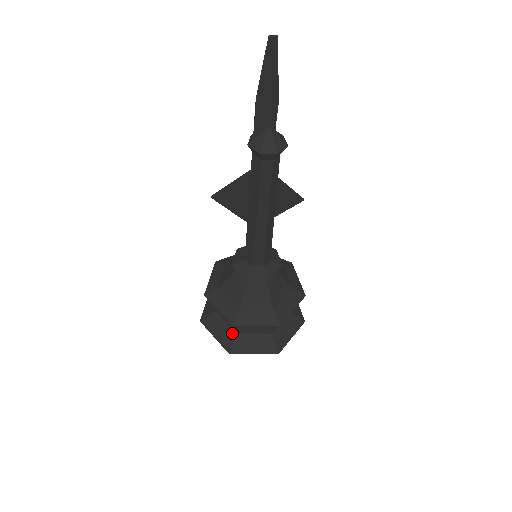
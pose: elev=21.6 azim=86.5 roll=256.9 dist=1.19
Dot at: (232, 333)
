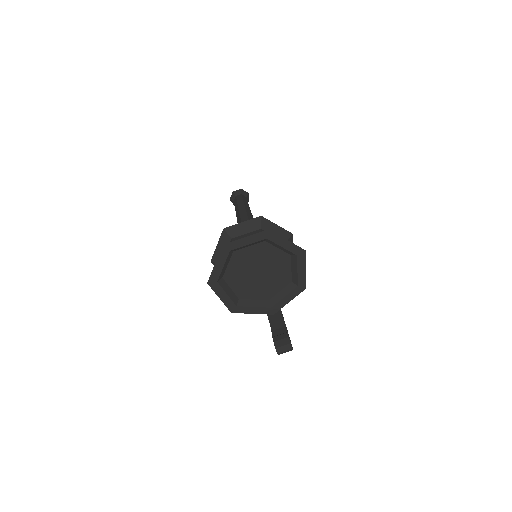
Dot at: occluded
